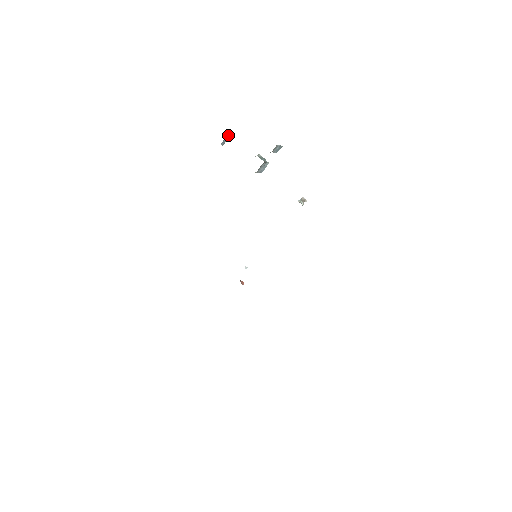
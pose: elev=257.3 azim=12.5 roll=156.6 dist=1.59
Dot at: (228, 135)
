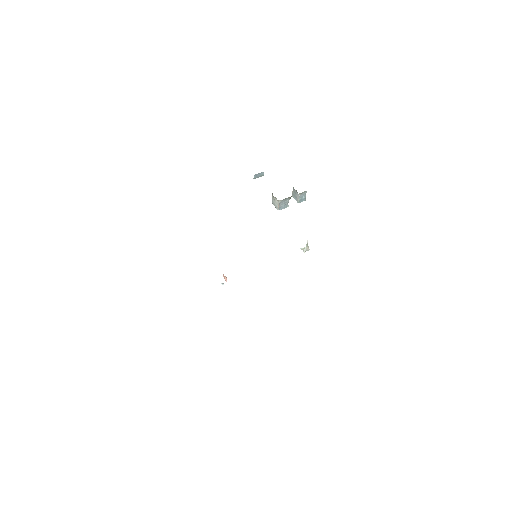
Dot at: (263, 174)
